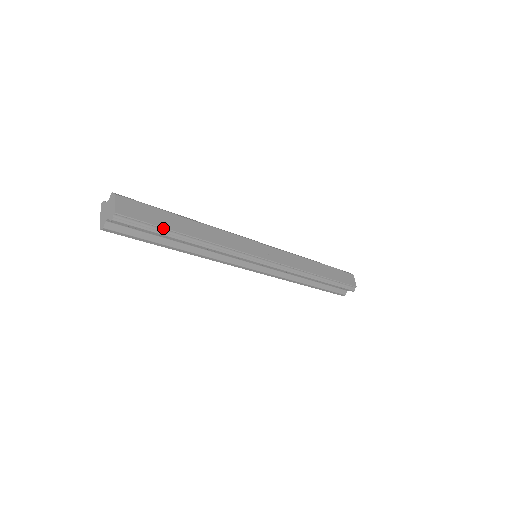
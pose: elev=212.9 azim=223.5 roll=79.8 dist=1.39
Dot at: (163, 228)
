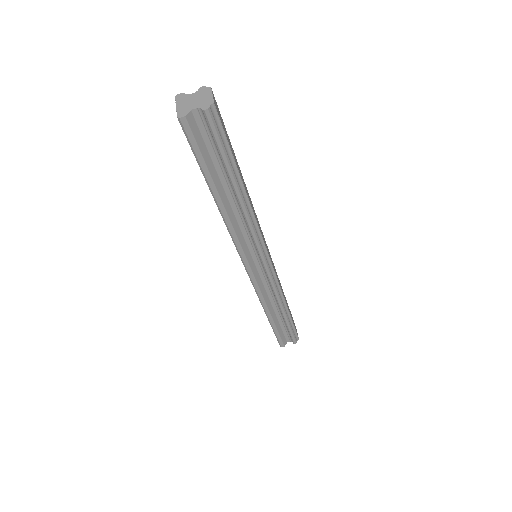
Dot at: (233, 158)
